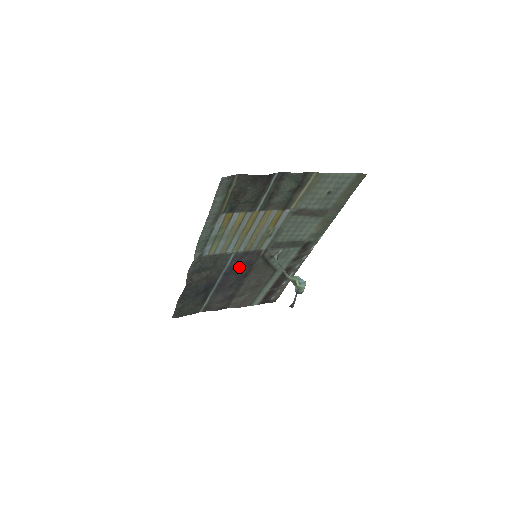
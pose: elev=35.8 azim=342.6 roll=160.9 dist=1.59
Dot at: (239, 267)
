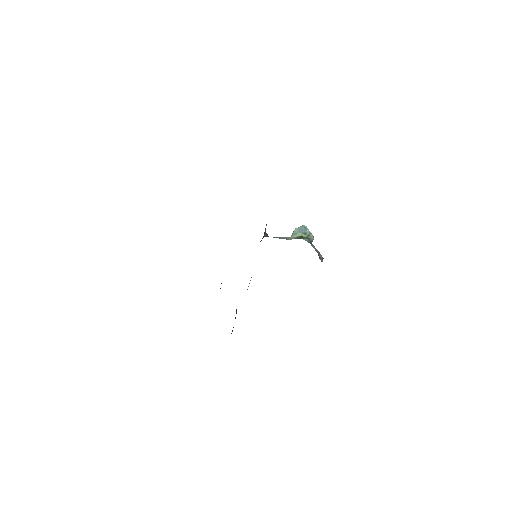
Dot at: occluded
